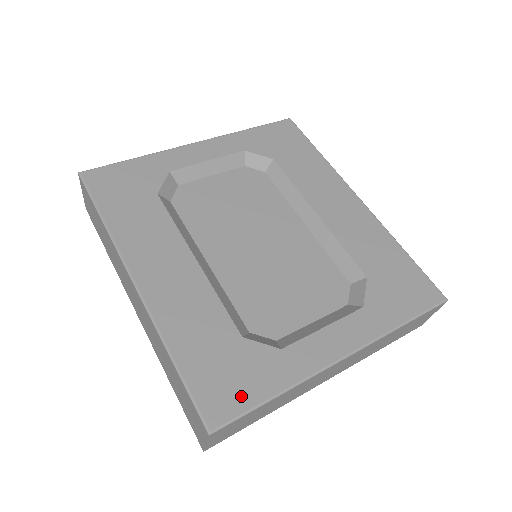
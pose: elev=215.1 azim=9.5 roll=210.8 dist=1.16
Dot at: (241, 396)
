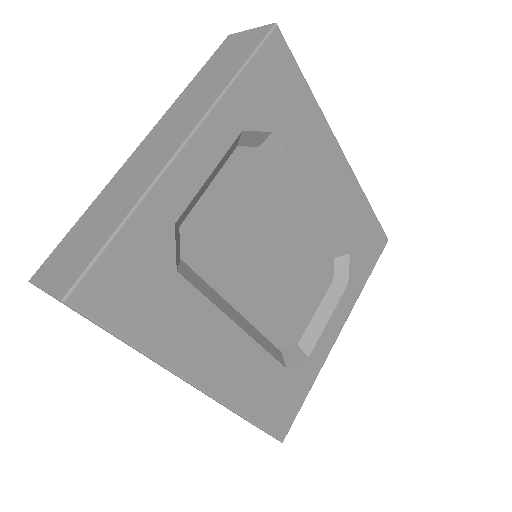
Dot at: (294, 408)
